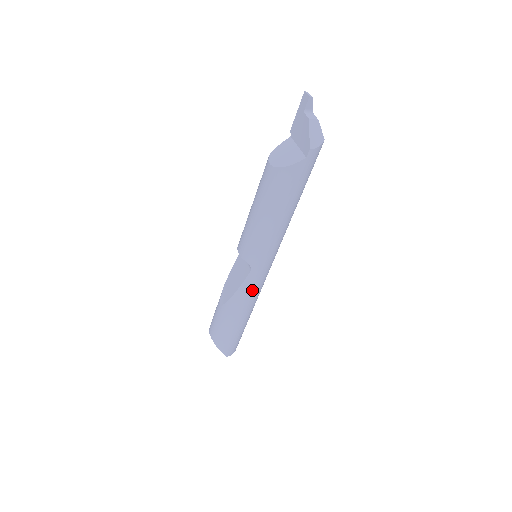
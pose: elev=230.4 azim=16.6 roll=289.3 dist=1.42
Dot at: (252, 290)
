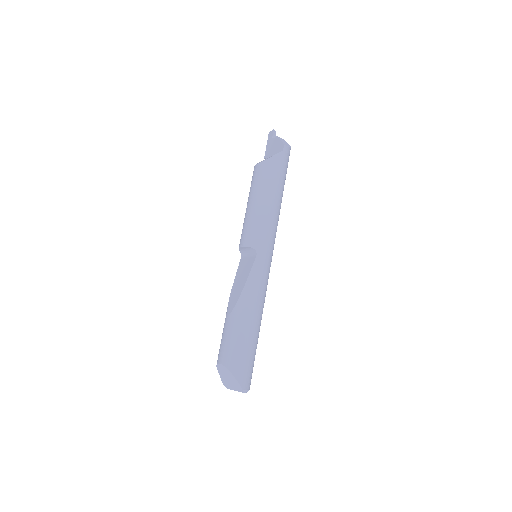
Dot at: (260, 280)
